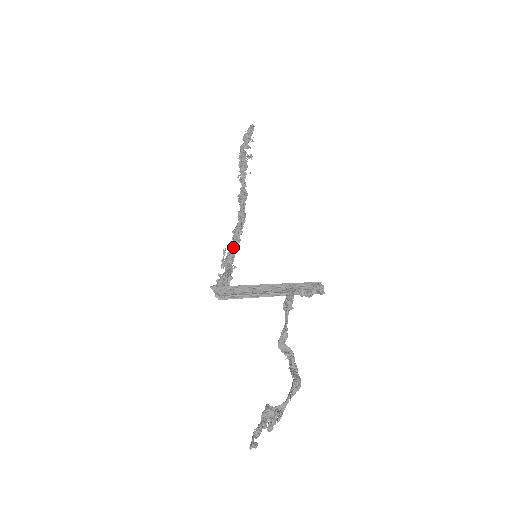
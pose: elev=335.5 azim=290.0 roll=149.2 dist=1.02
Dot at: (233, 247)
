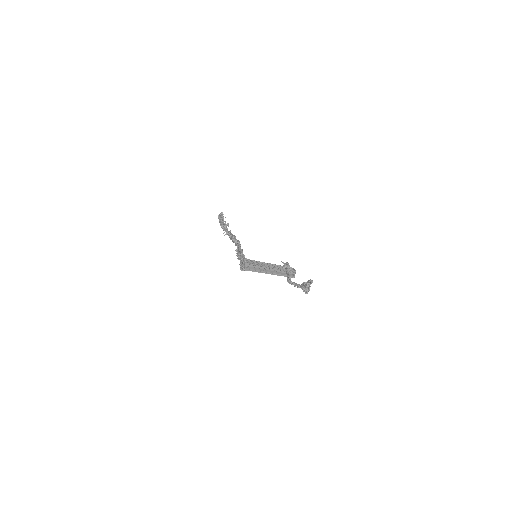
Dot at: (242, 251)
